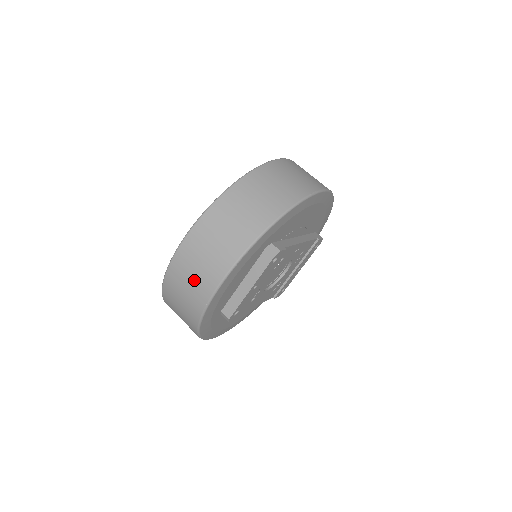
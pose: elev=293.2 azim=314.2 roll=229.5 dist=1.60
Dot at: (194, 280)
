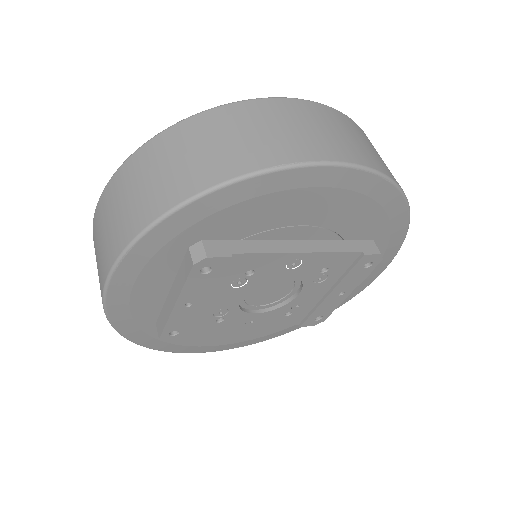
Dot at: (98, 268)
